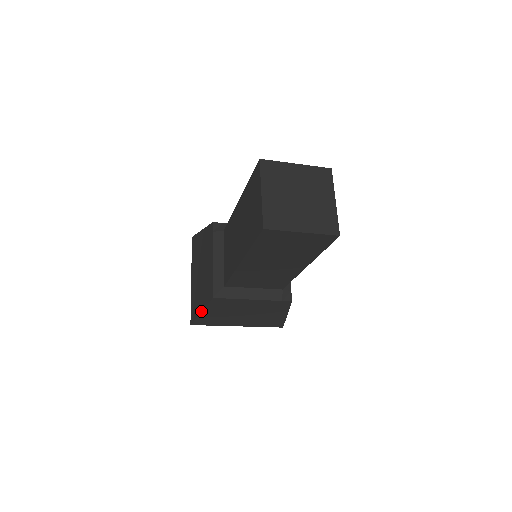
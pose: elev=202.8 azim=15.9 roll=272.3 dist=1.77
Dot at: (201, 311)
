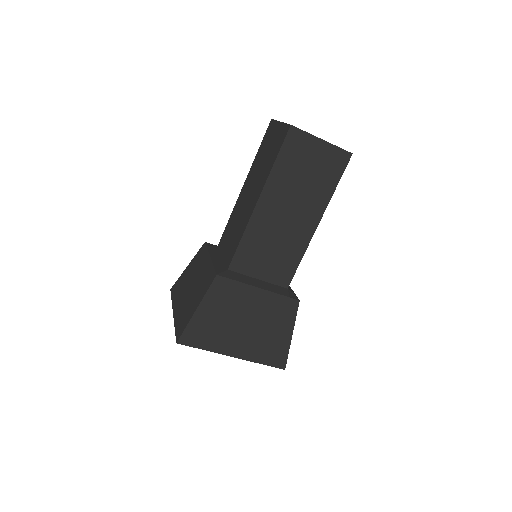
Dot at: (197, 307)
